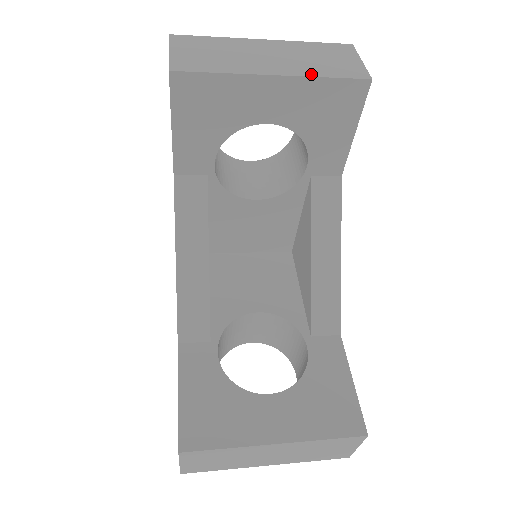
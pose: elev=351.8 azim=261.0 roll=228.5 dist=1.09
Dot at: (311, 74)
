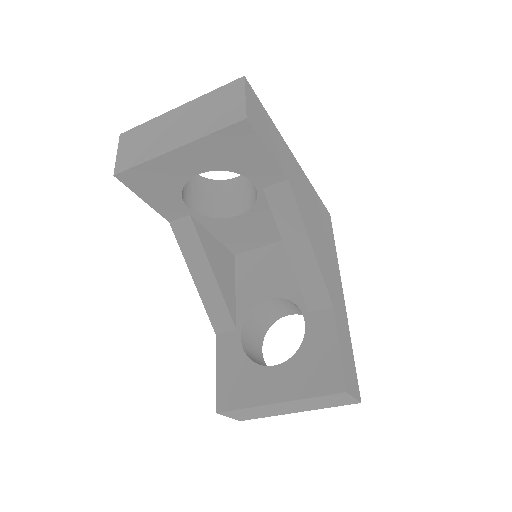
Dot at: (201, 135)
